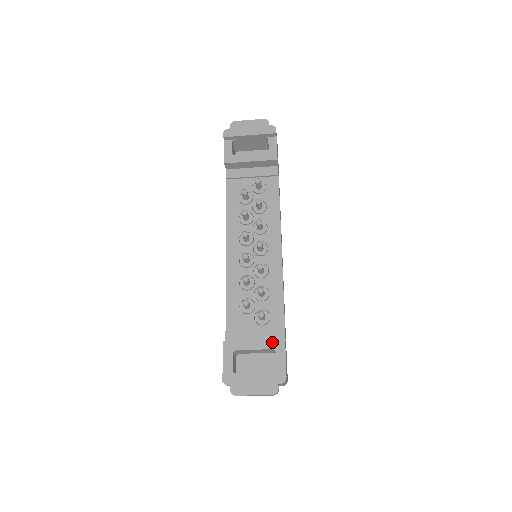
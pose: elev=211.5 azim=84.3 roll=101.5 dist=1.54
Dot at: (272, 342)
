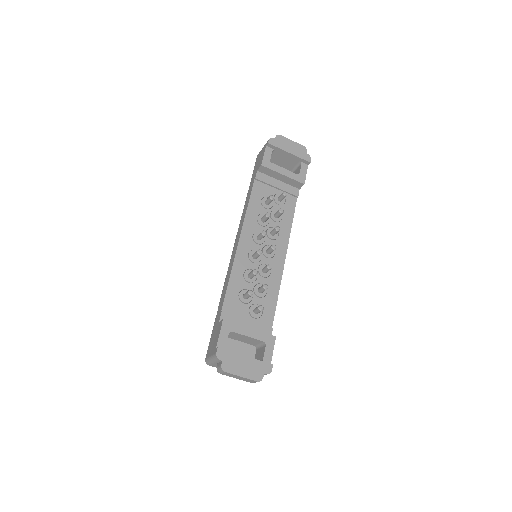
Dot at: (265, 335)
